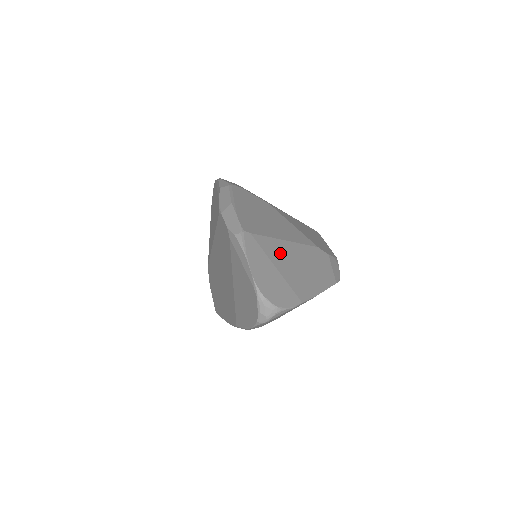
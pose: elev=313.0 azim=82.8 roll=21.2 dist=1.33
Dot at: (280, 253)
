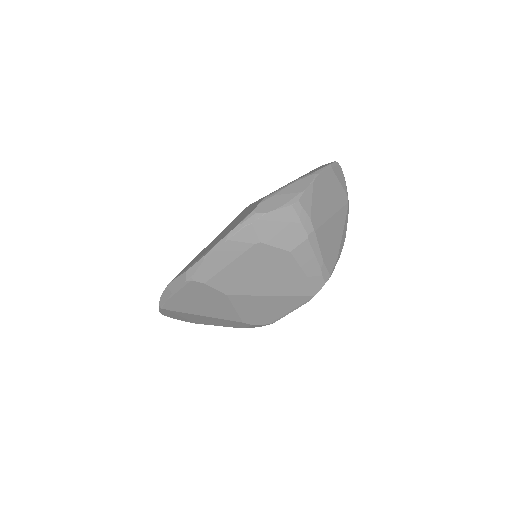
Dot at: (192, 316)
